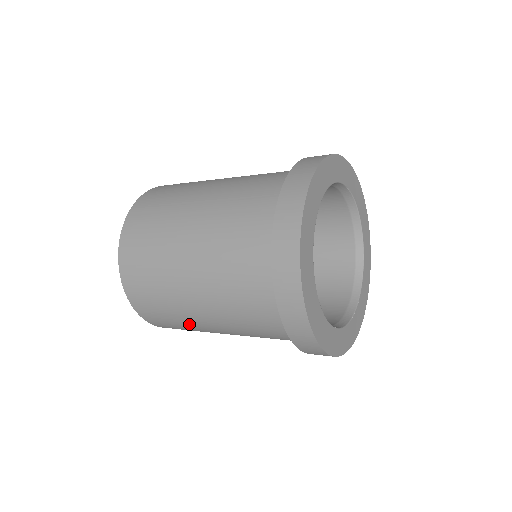
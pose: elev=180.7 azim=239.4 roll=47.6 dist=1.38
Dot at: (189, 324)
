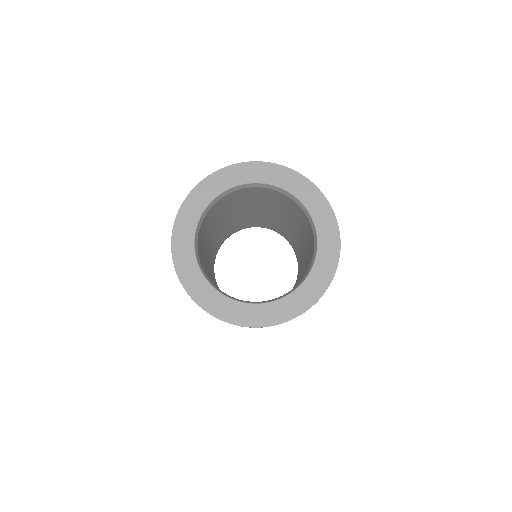
Dot at: occluded
